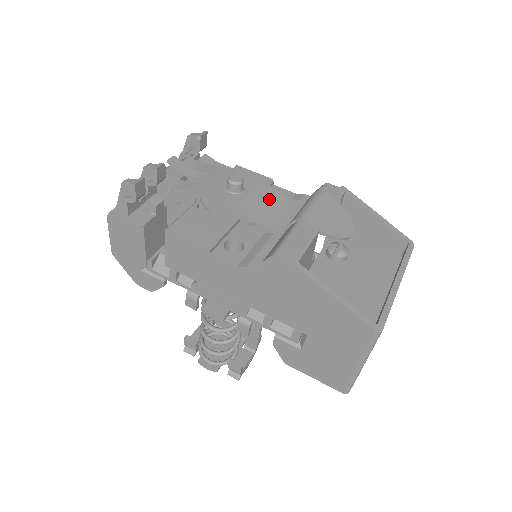
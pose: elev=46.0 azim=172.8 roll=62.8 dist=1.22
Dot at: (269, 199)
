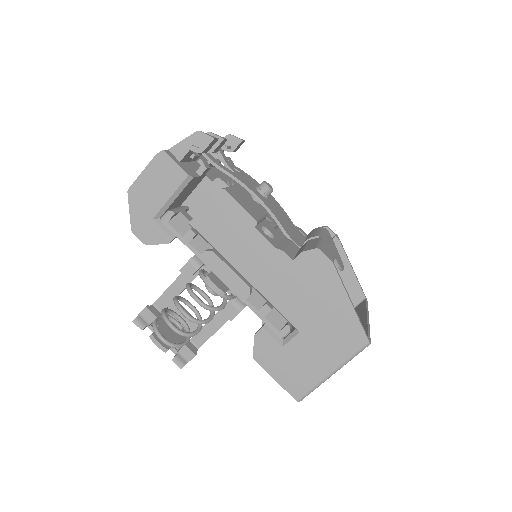
Dot at: (284, 215)
